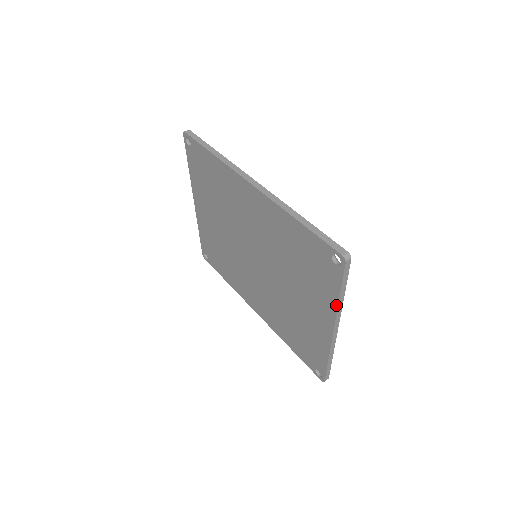
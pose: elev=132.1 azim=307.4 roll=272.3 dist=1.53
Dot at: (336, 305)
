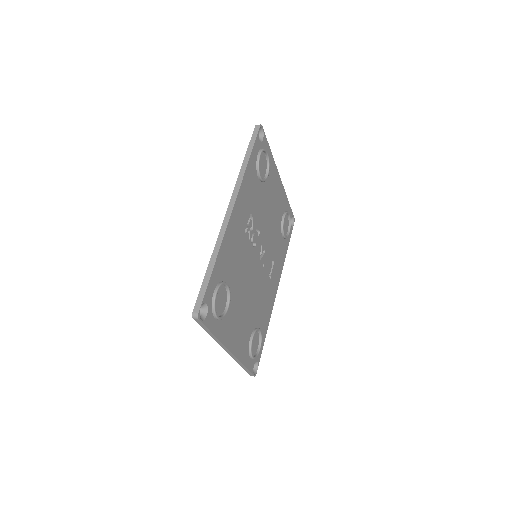
Dot at: (214, 338)
